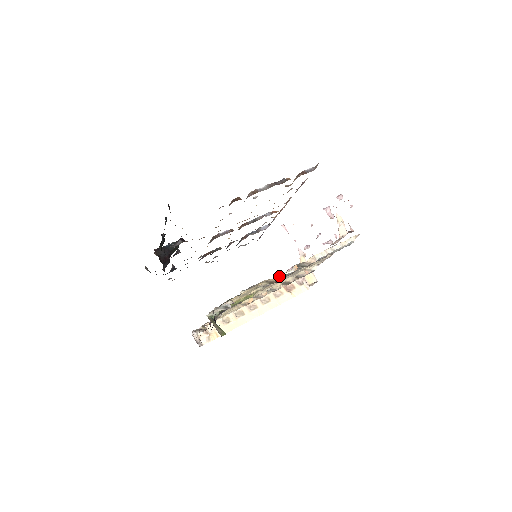
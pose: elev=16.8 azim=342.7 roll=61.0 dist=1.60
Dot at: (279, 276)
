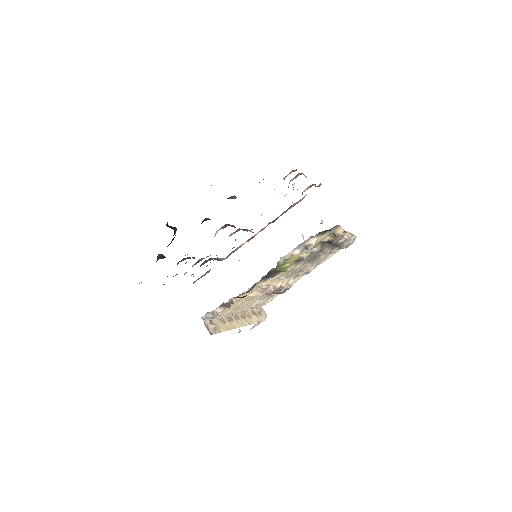
Dot at: (342, 232)
